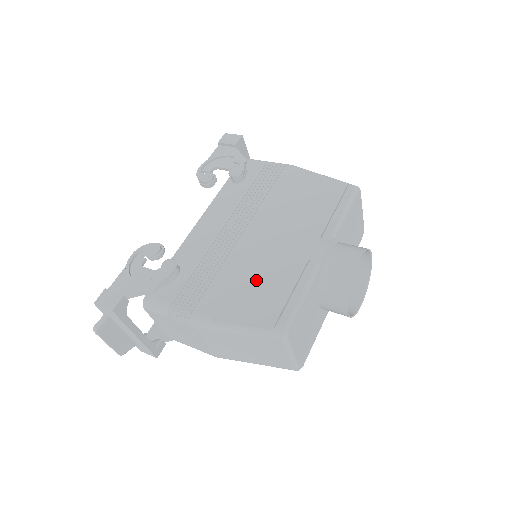
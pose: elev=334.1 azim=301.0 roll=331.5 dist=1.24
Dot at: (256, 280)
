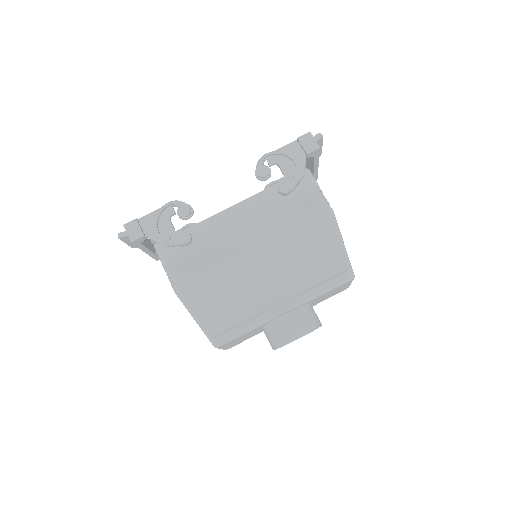
Dot at: (230, 294)
